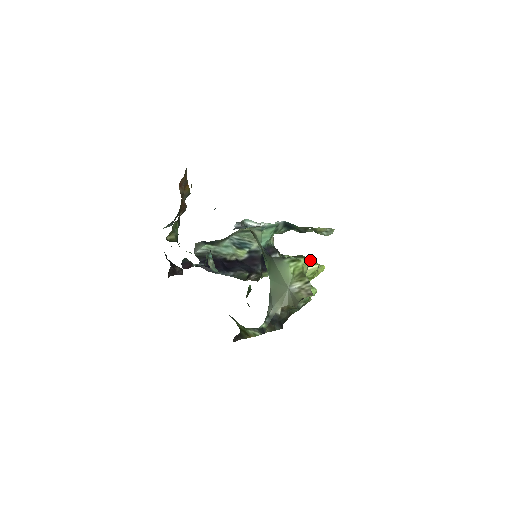
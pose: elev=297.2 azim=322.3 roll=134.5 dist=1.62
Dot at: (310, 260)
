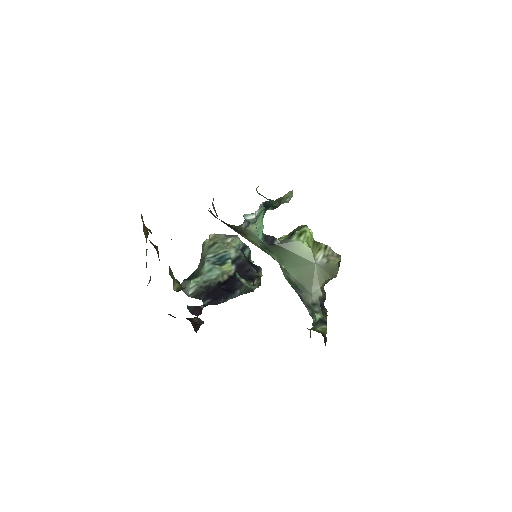
Dot at: occluded
